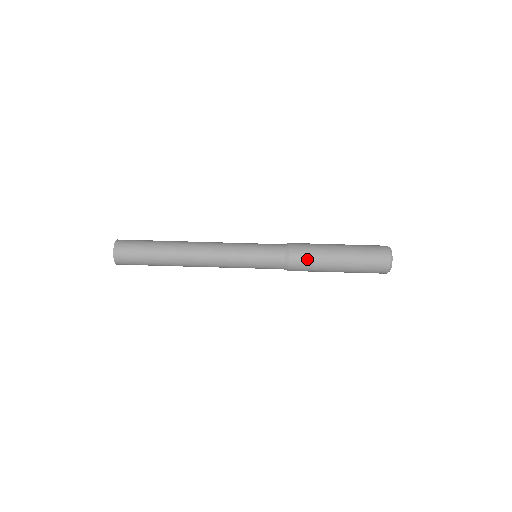
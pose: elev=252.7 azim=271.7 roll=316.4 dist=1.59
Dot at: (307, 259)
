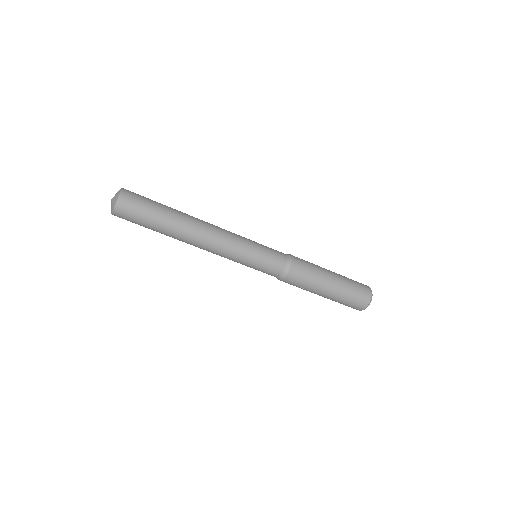
Dot at: (302, 280)
